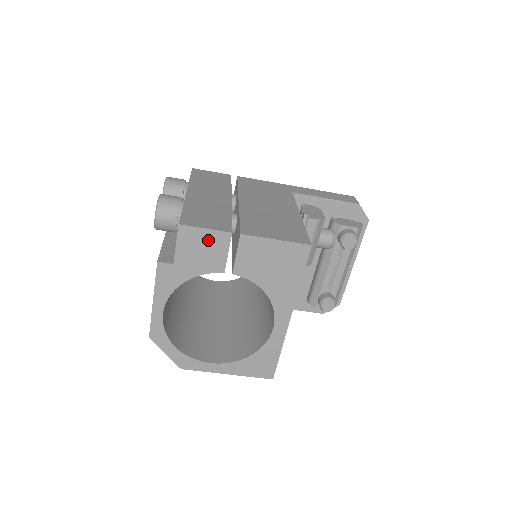
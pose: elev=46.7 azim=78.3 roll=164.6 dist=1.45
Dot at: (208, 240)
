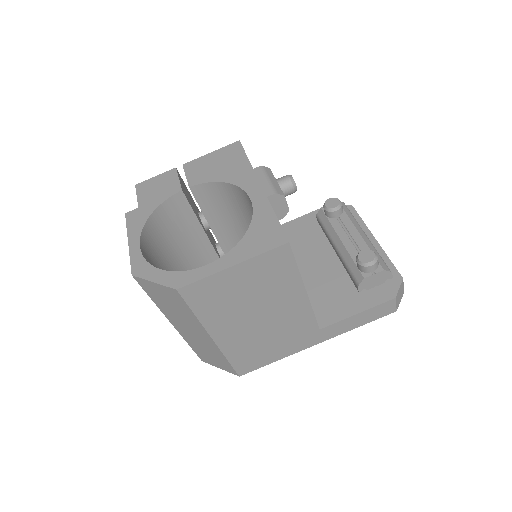
Dot at: (160, 181)
